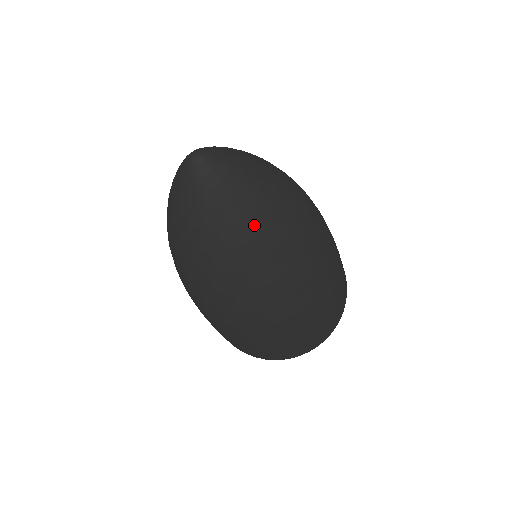
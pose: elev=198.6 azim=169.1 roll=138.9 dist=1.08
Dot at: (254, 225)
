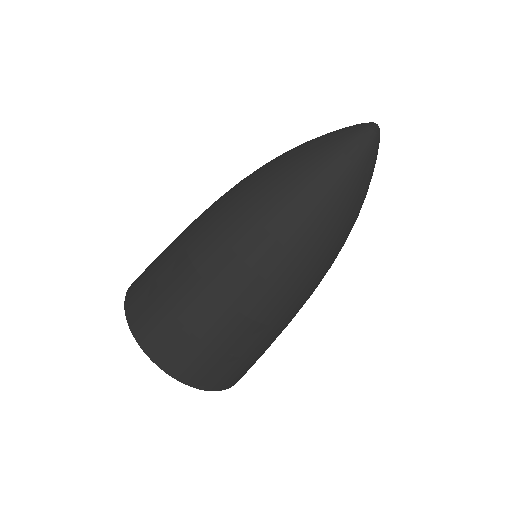
Dot at: (359, 182)
